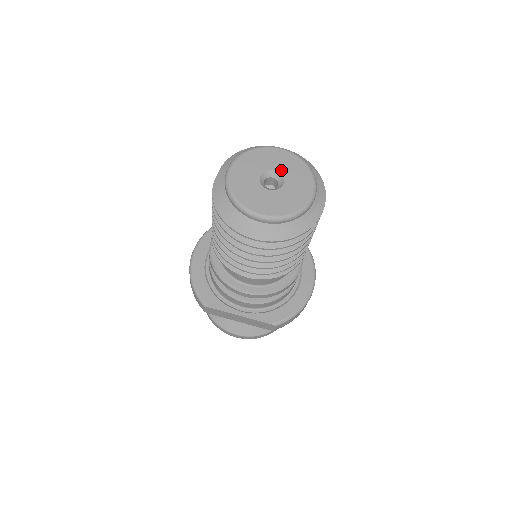
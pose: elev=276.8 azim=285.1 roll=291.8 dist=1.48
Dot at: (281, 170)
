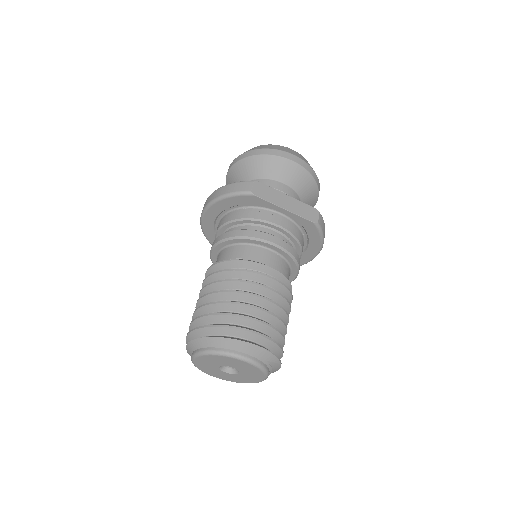
Dot at: (239, 369)
